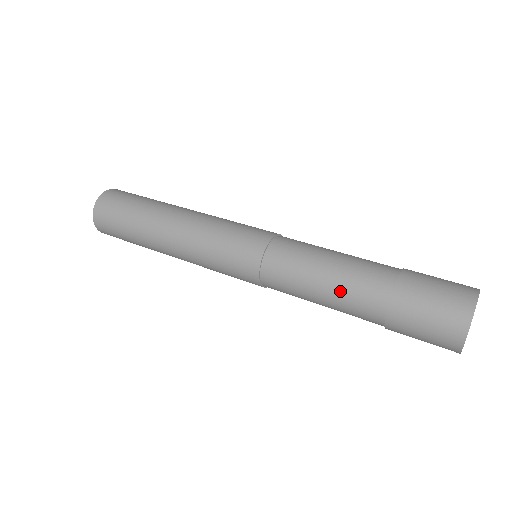
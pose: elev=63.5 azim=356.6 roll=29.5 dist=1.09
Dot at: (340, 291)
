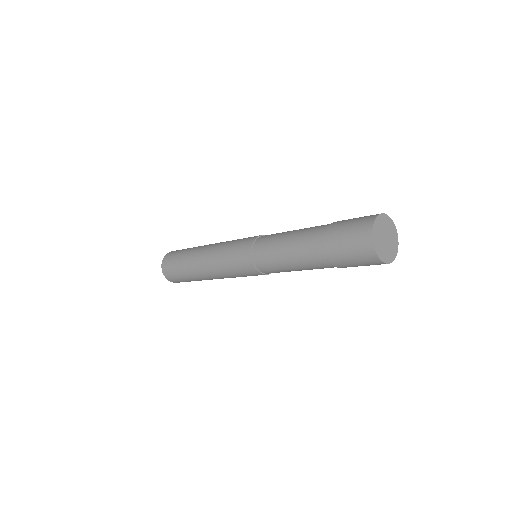
Dot at: (298, 239)
